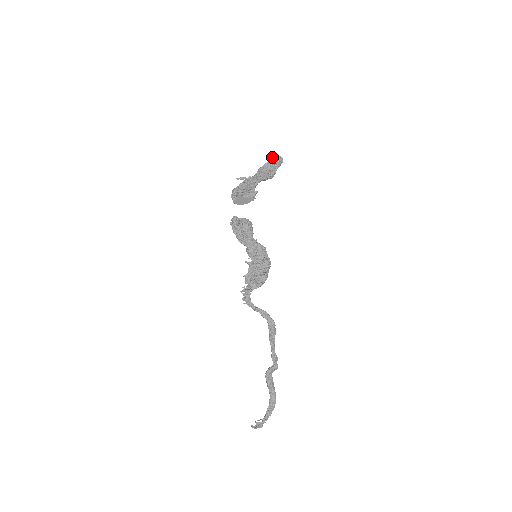
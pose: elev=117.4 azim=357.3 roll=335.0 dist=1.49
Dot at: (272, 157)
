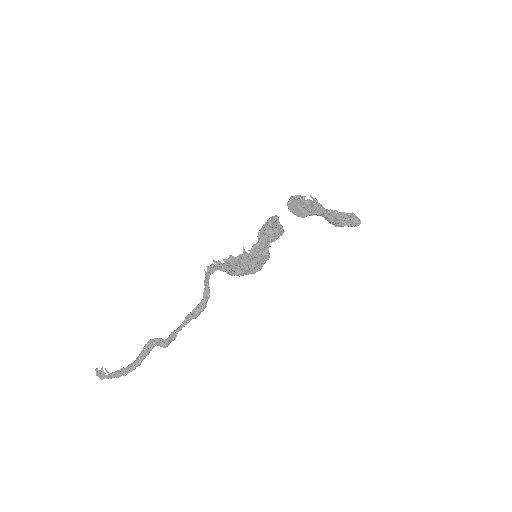
Dot at: (354, 214)
